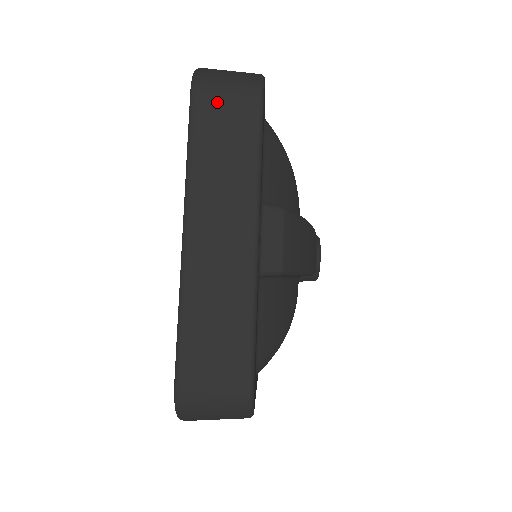
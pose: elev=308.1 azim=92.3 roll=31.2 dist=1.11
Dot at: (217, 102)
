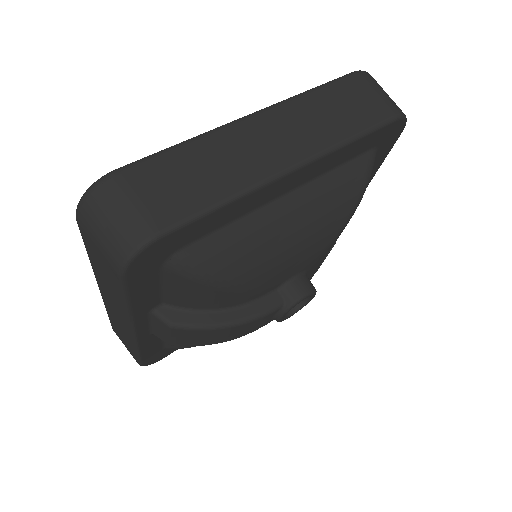
Dot at: (92, 246)
